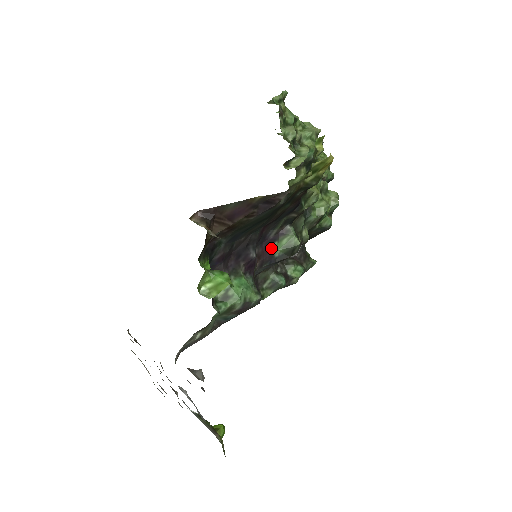
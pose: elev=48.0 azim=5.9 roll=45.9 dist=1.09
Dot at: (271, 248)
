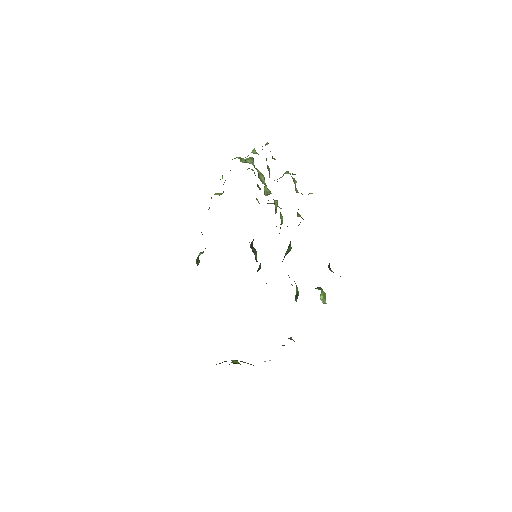
Dot at: occluded
